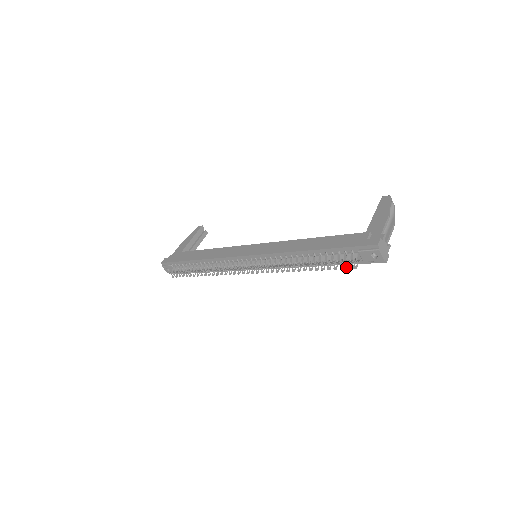
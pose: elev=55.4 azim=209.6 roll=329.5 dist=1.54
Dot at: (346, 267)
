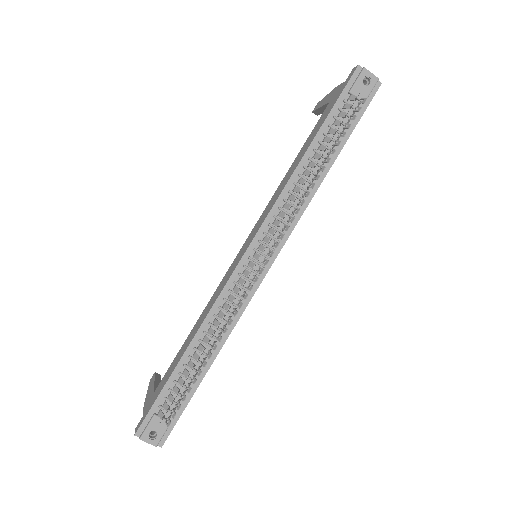
Dot at: (357, 111)
